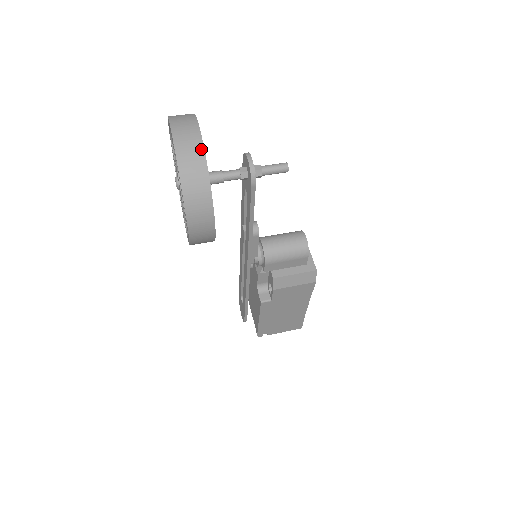
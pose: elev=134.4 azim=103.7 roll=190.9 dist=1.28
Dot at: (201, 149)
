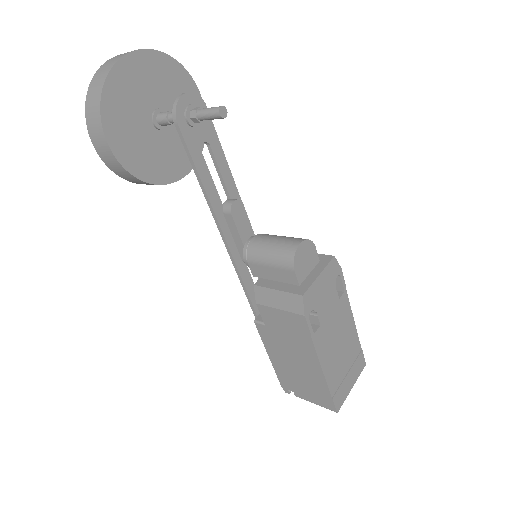
Dot at: (112, 65)
